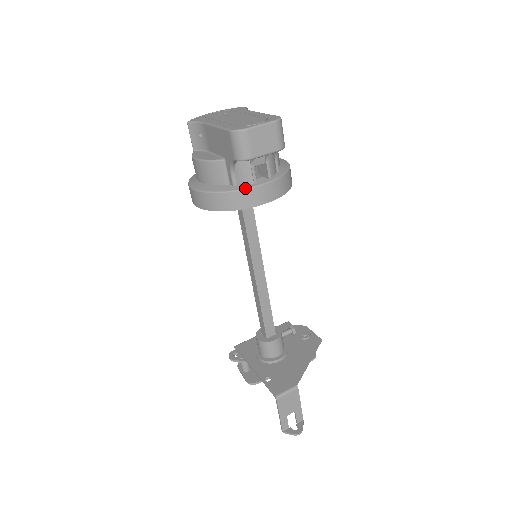
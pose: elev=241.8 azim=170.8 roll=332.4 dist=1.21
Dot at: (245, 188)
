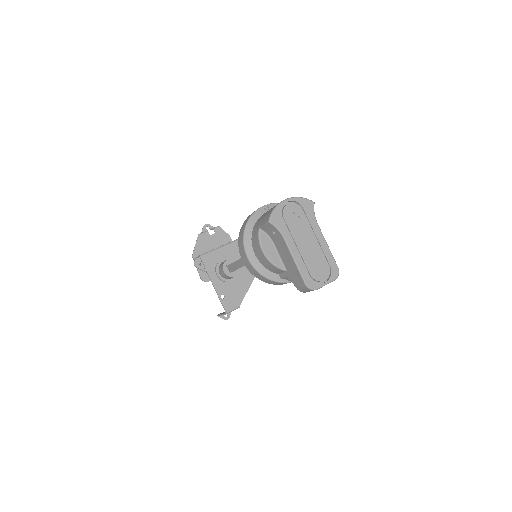
Dot at: (288, 282)
